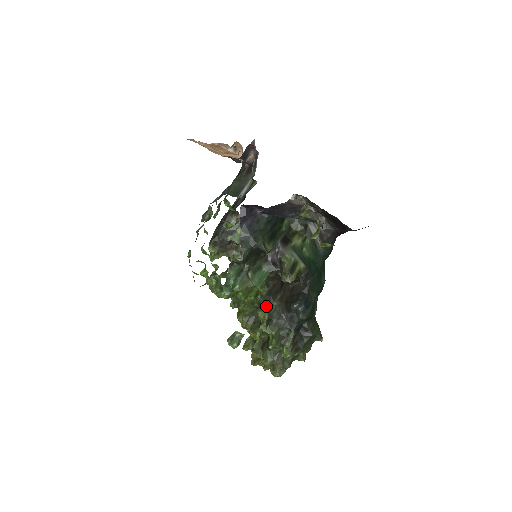
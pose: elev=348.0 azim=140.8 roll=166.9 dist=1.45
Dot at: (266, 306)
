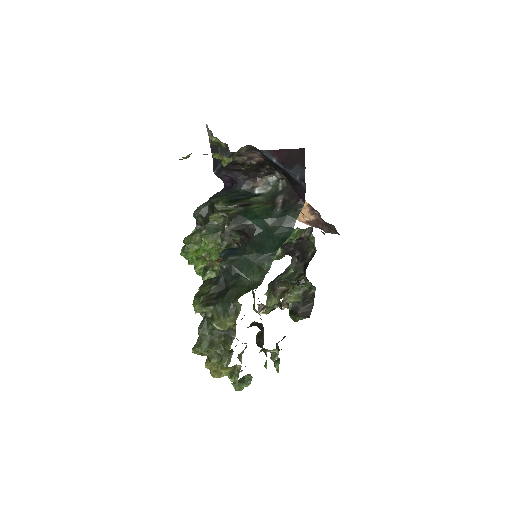
Dot at: occluded
